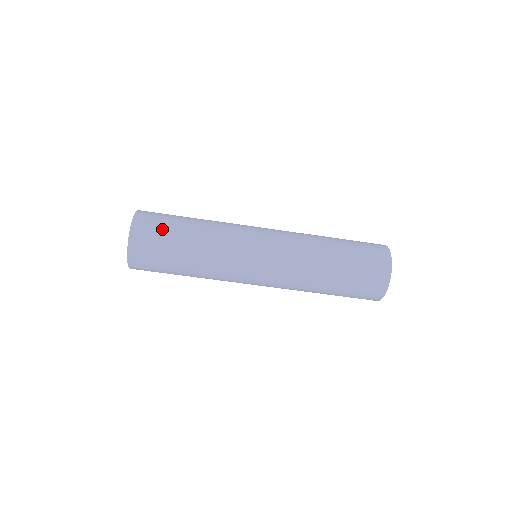
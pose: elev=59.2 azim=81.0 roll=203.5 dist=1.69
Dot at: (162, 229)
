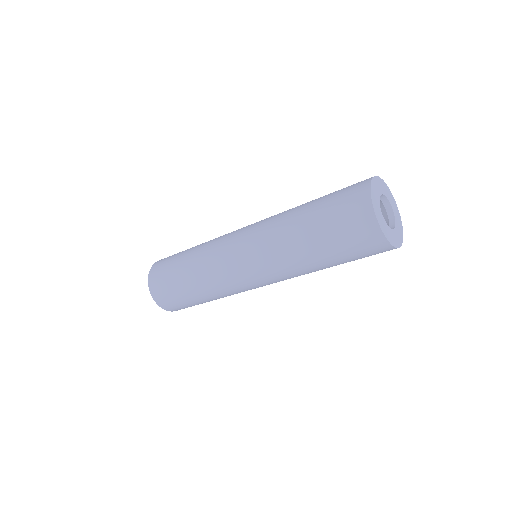
Dot at: (176, 299)
